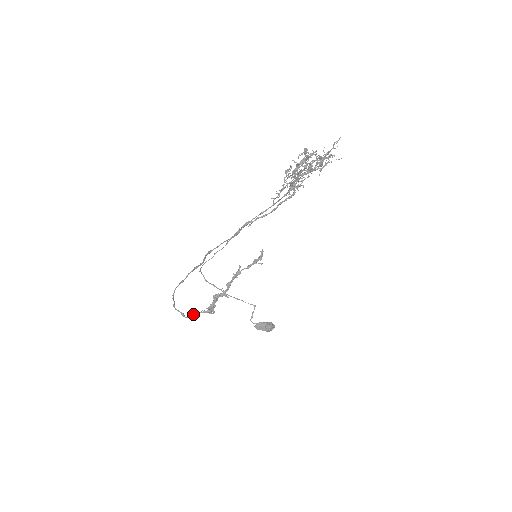
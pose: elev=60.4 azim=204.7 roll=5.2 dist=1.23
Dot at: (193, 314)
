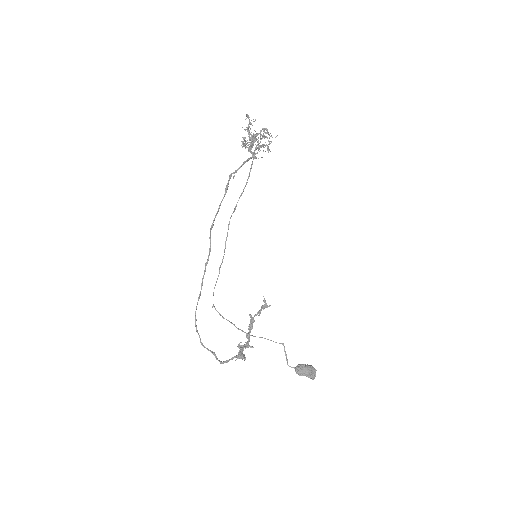
Dot at: (225, 362)
